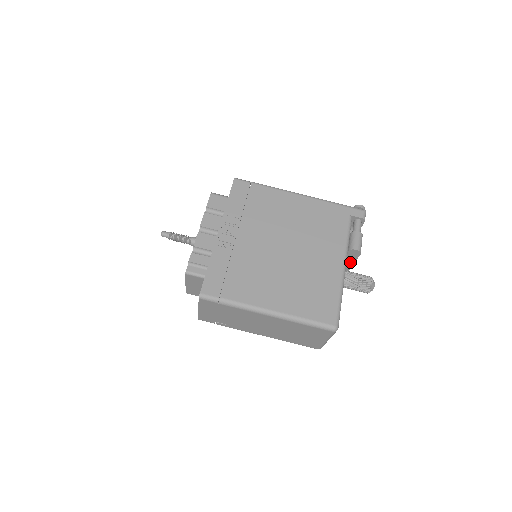
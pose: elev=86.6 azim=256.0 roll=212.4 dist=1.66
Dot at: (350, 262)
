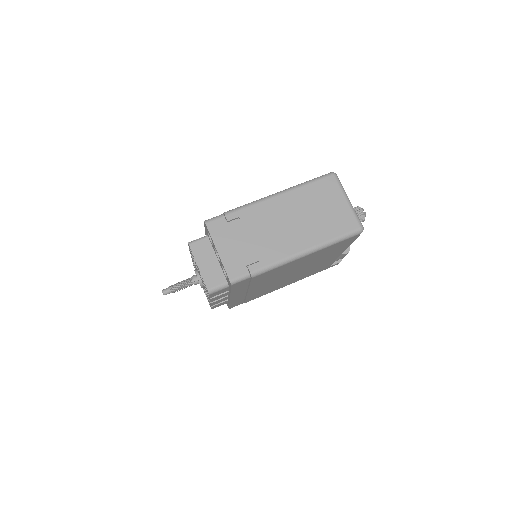
Dot at: occluded
